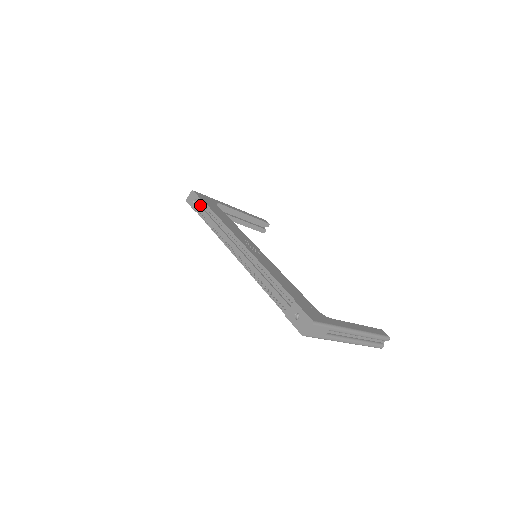
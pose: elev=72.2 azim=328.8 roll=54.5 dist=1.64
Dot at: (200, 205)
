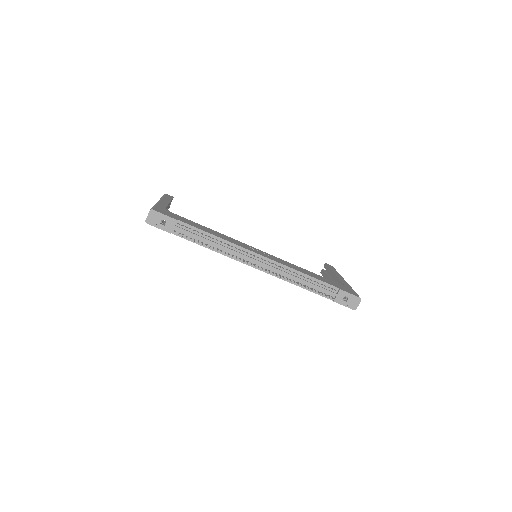
Dot at: (174, 225)
